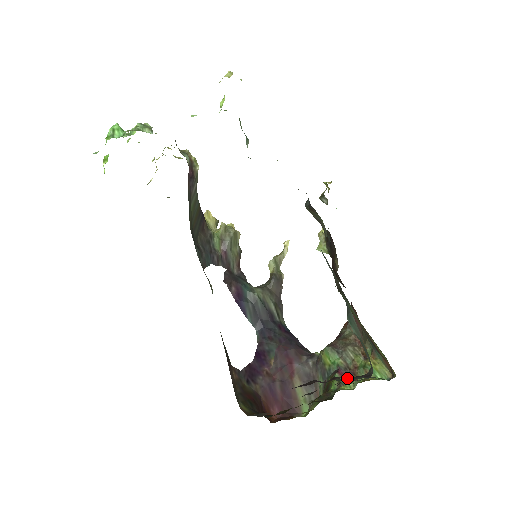
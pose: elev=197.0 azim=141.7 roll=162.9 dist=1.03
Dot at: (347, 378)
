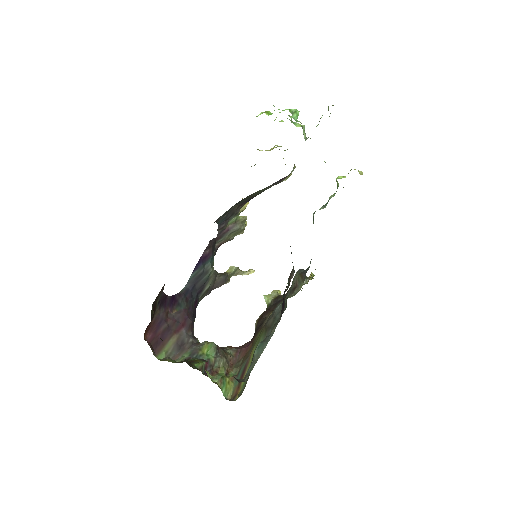
Dot at: occluded
